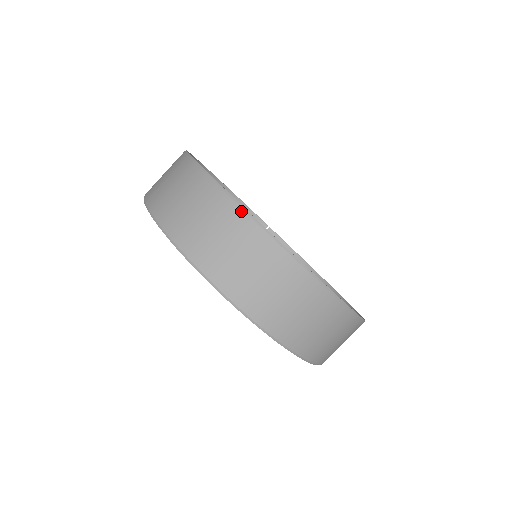
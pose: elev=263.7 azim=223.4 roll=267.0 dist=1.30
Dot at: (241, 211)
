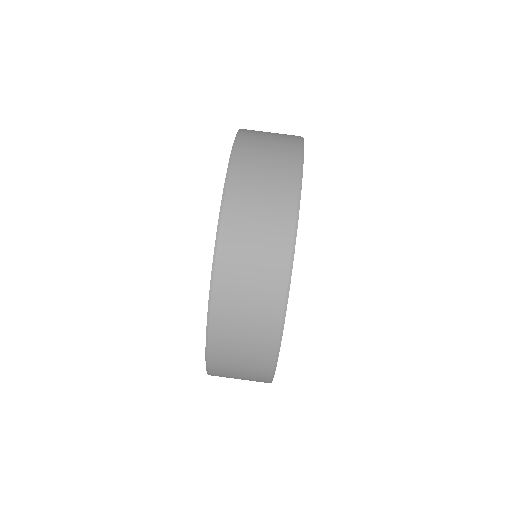
Dot at: (291, 247)
